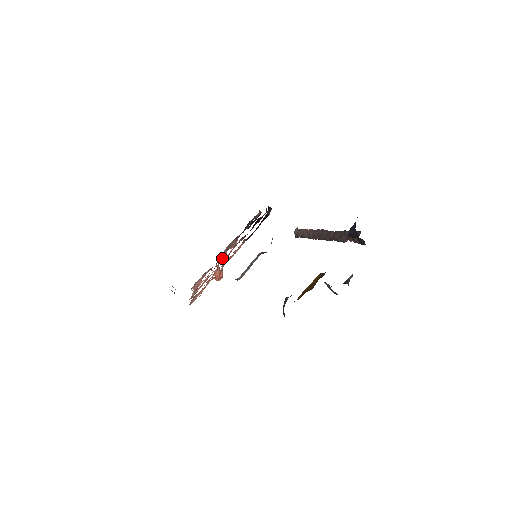
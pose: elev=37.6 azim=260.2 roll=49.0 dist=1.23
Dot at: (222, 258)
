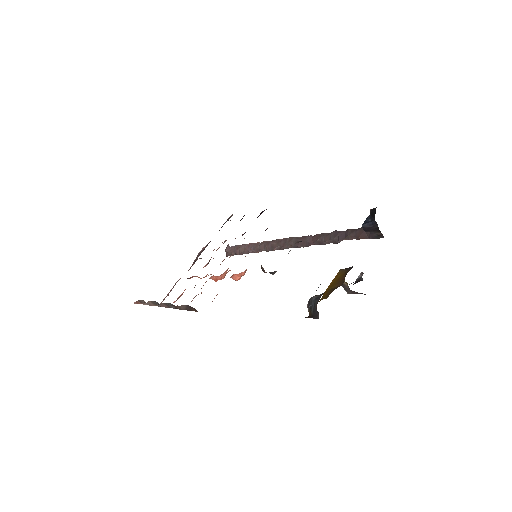
Dot at: occluded
